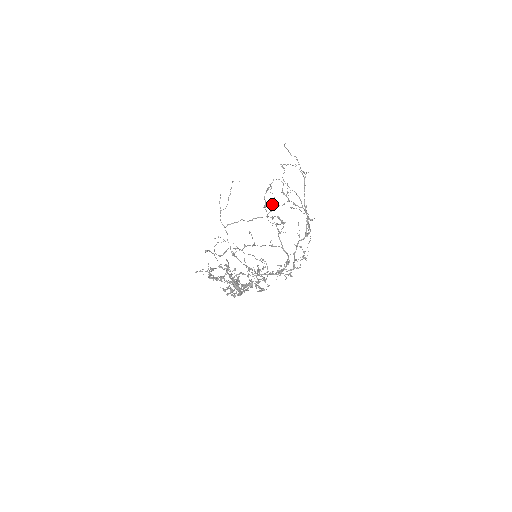
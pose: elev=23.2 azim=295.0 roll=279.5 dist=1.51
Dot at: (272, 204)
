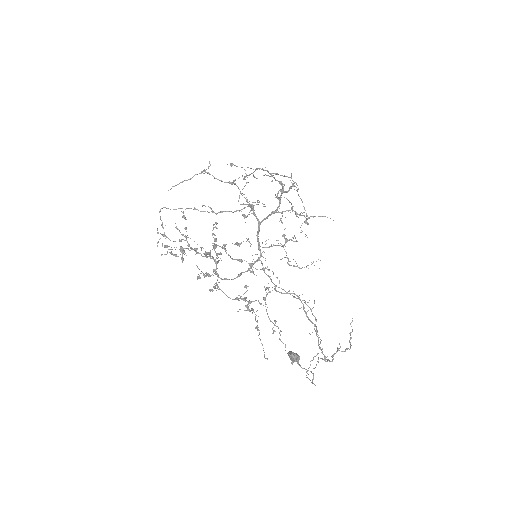
Dot at: (253, 202)
